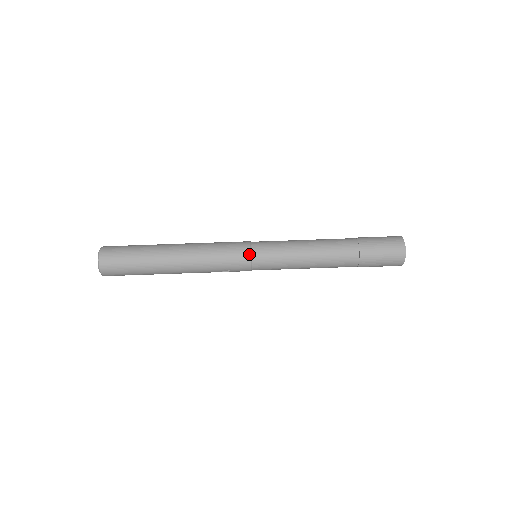
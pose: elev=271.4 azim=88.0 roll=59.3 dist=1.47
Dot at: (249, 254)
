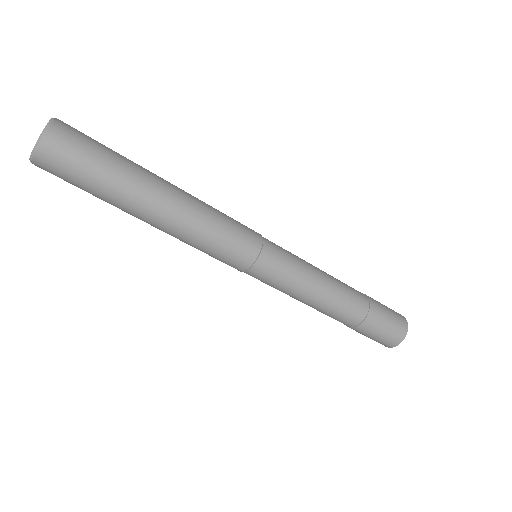
Dot at: (240, 271)
